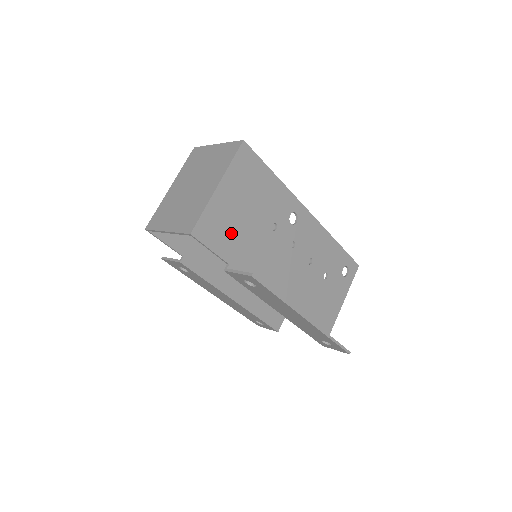
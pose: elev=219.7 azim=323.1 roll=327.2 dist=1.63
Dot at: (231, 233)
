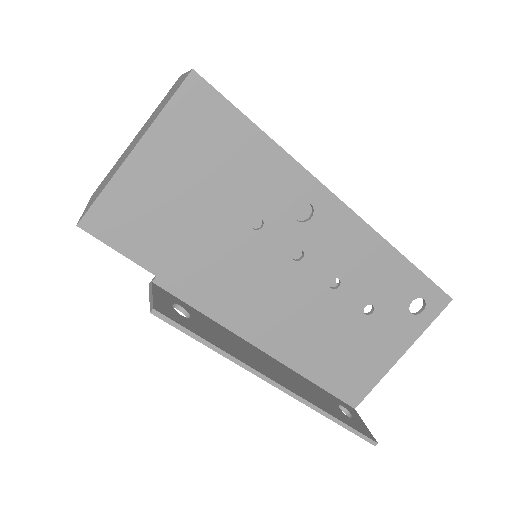
Dot at: (161, 228)
